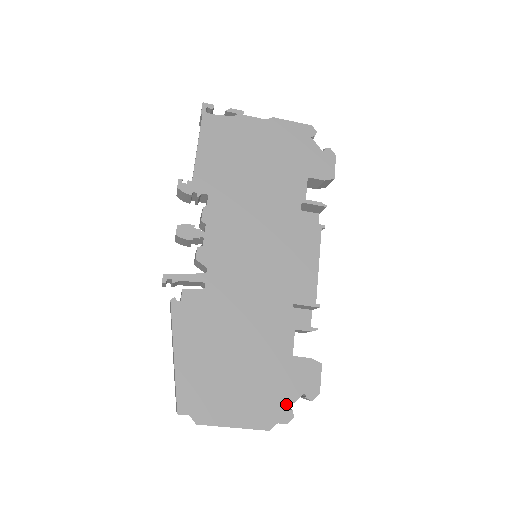
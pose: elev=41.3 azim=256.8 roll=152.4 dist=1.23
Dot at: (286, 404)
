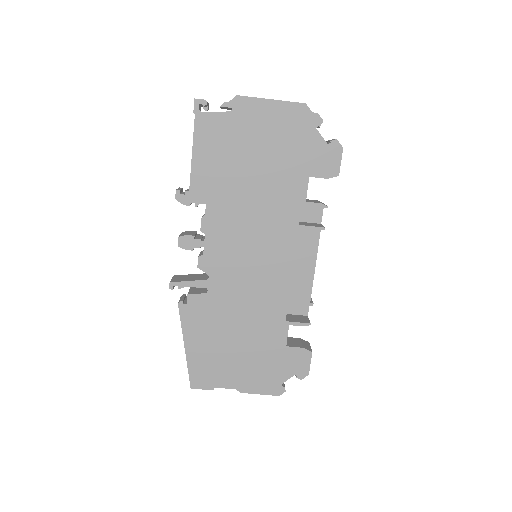
Dot at: (279, 382)
